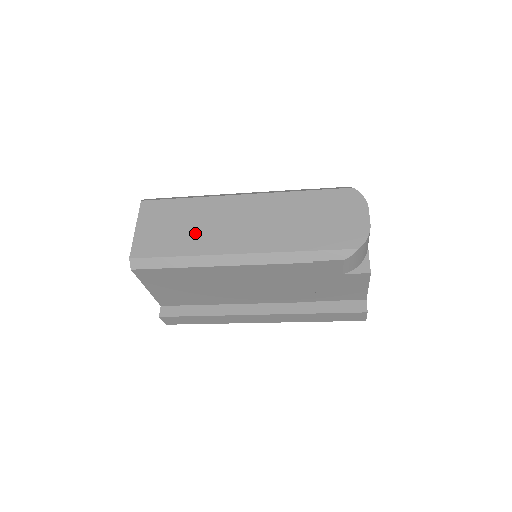
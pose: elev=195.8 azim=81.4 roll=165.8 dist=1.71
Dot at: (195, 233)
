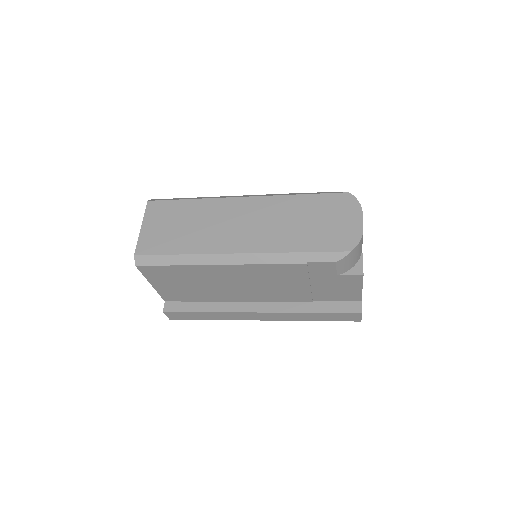
Dot at: (196, 233)
